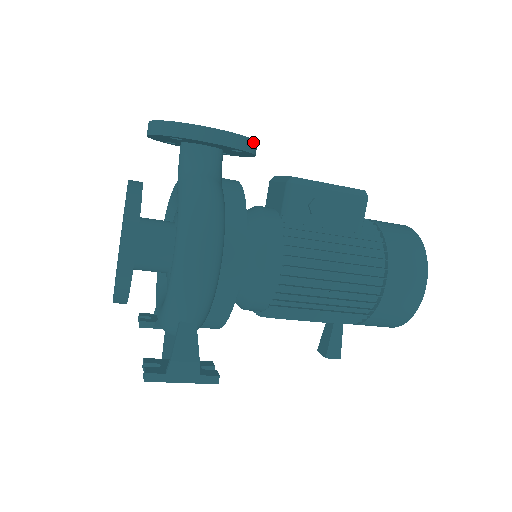
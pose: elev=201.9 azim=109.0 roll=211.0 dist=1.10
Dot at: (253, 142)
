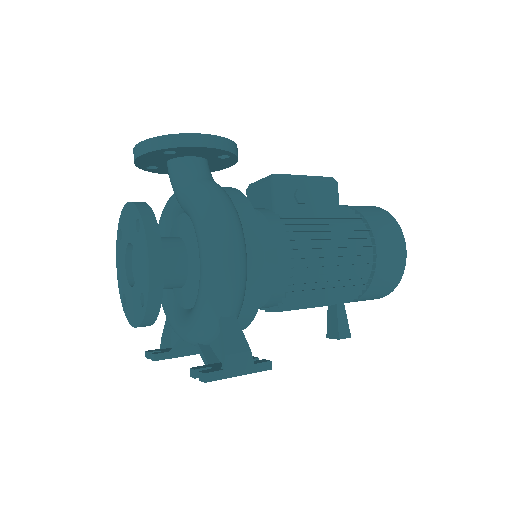
Dot at: (236, 147)
